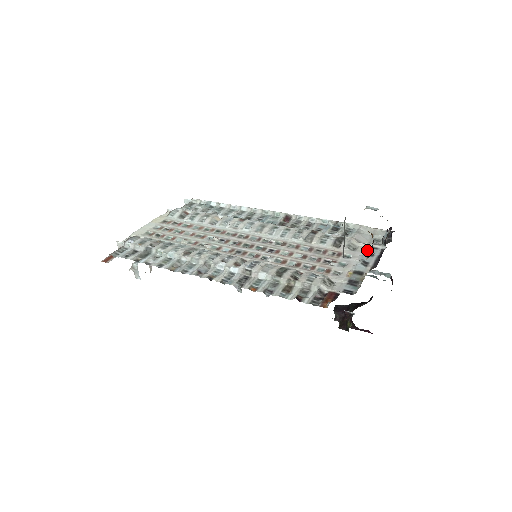
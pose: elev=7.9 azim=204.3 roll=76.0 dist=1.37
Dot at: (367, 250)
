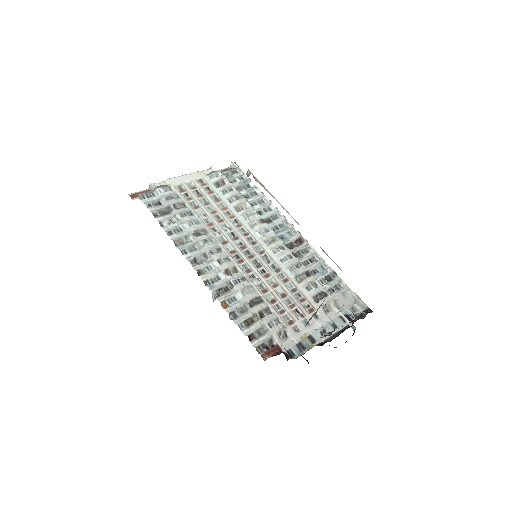
Dot at: (336, 319)
